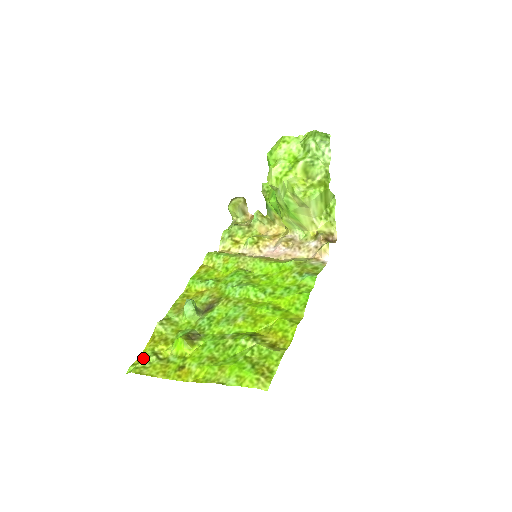
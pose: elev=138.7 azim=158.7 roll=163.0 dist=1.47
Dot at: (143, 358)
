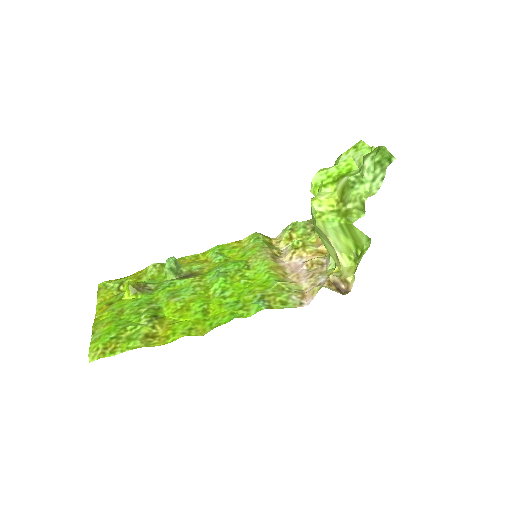
Dot at: (115, 281)
